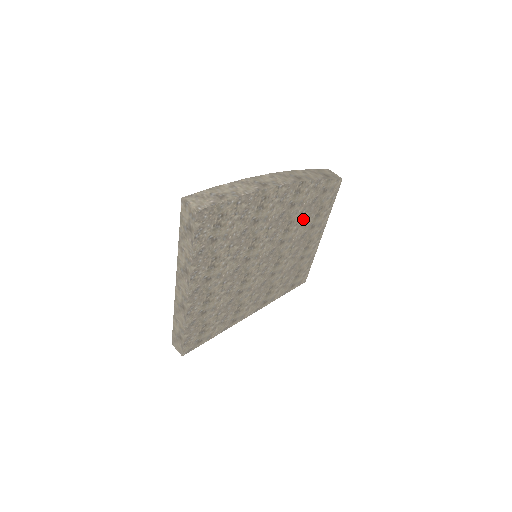
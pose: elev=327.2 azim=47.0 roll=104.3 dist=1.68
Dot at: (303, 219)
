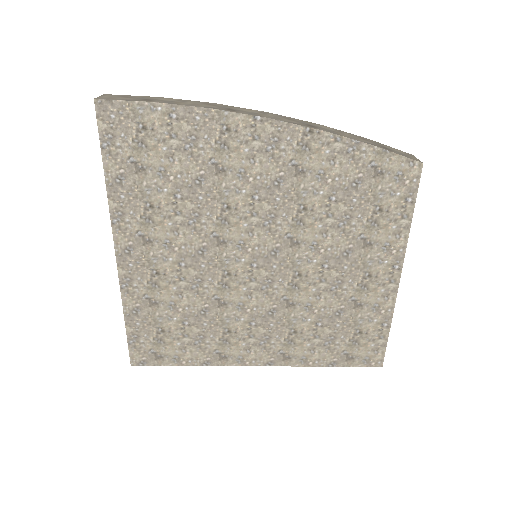
Dot at: (337, 215)
